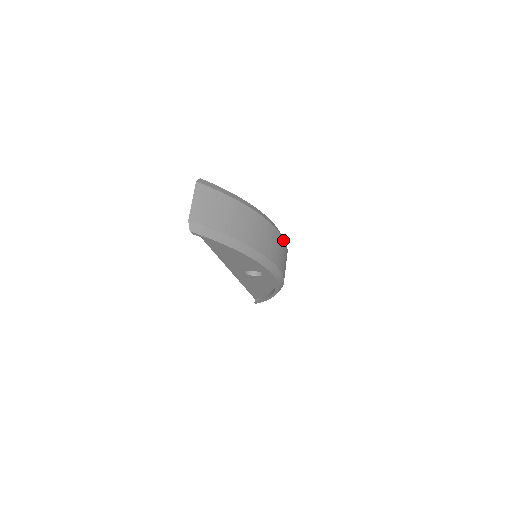
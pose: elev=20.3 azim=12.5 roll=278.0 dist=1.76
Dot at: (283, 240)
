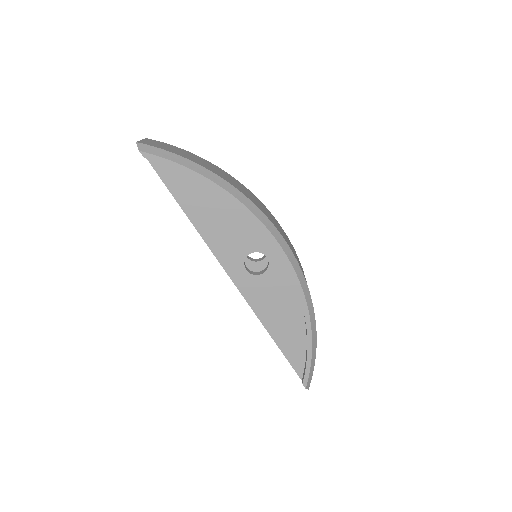
Dot at: (278, 223)
